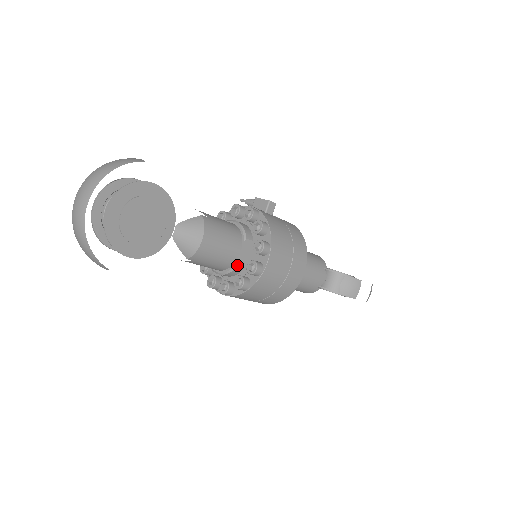
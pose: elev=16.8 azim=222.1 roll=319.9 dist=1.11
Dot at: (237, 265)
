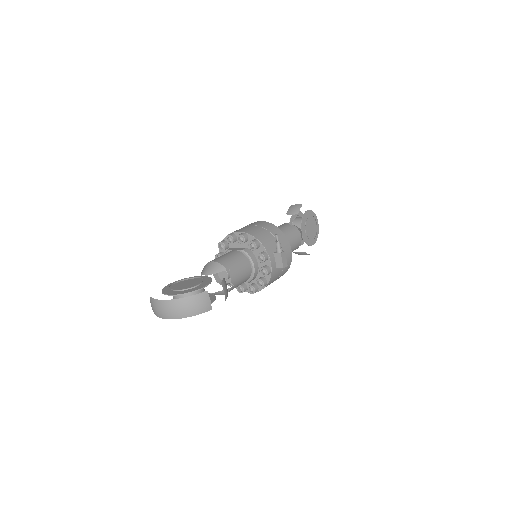
Dot at: occluded
